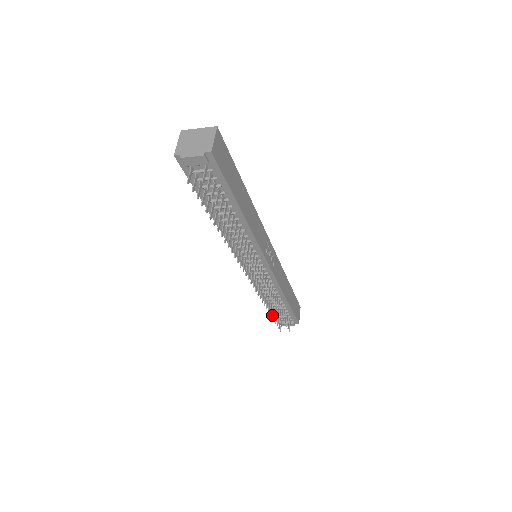
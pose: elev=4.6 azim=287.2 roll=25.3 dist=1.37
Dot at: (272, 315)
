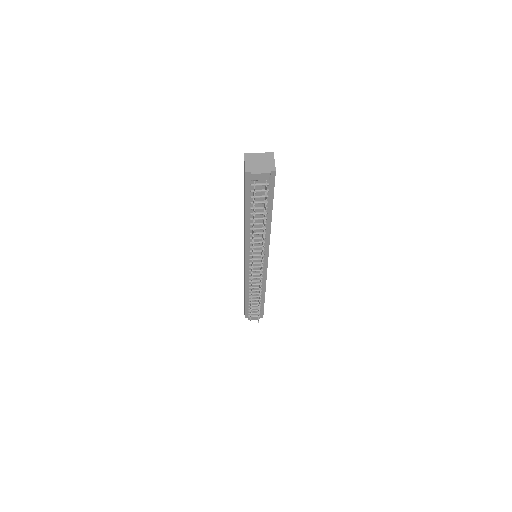
Dot at: (251, 308)
